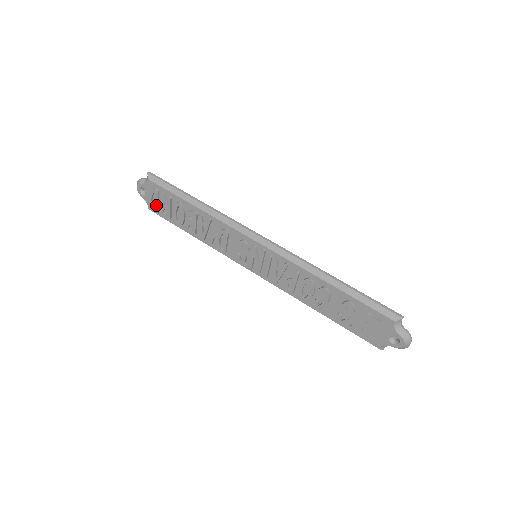
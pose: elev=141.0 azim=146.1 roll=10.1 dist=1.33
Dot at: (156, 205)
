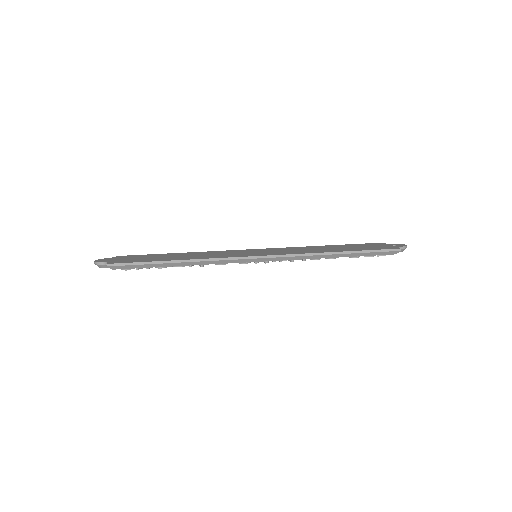
Dot at: occluded
